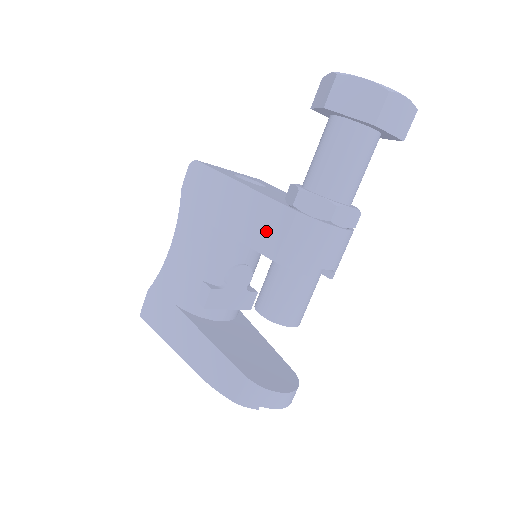
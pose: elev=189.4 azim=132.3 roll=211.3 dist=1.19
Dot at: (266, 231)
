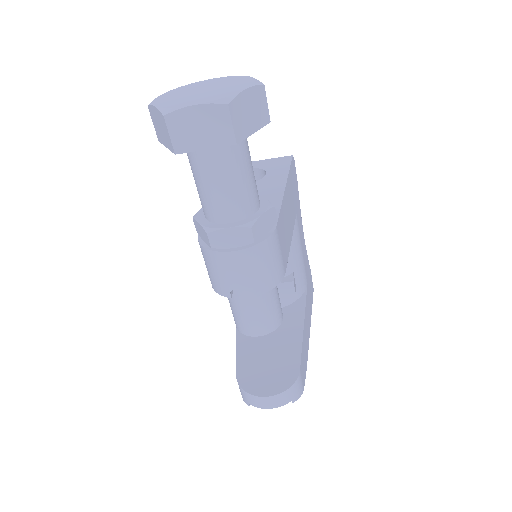
Dot at: occluded
